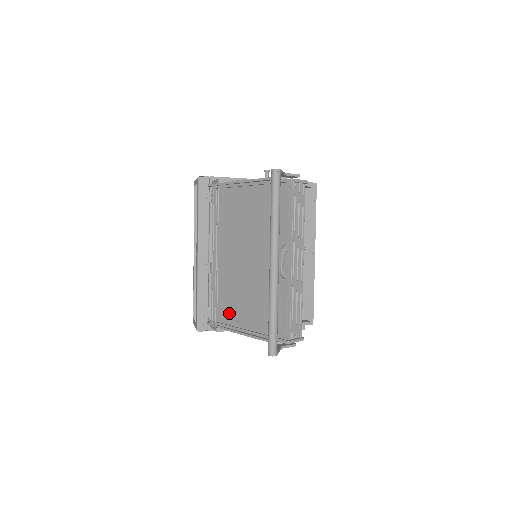
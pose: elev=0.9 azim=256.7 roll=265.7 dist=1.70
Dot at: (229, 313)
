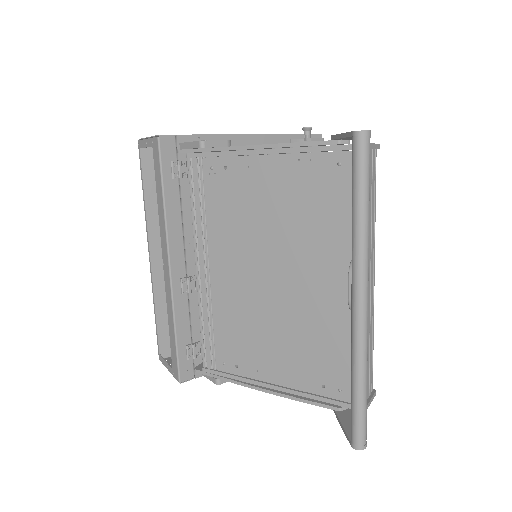
Dot at: (239, 358)
